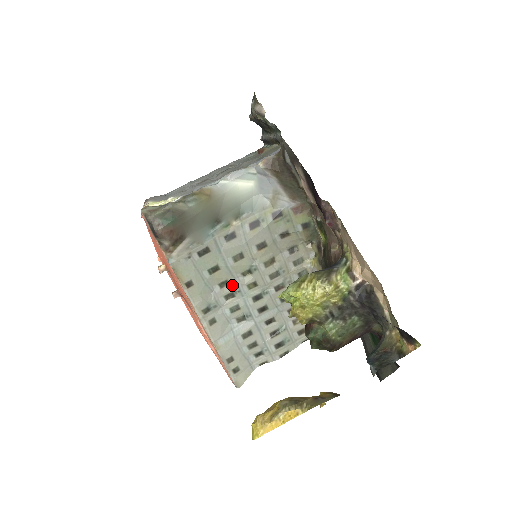
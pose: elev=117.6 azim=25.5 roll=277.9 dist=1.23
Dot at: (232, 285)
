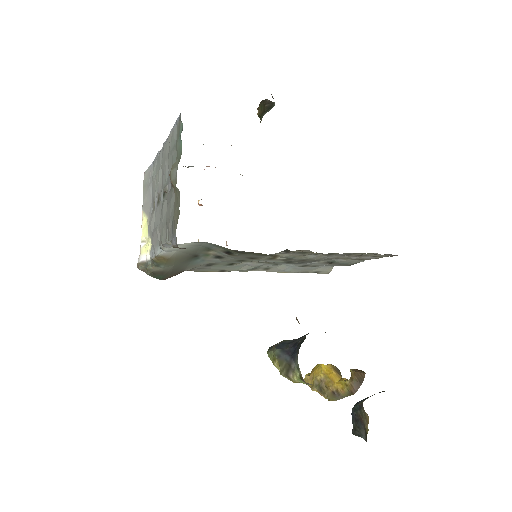
Dot at: (258, 261)
